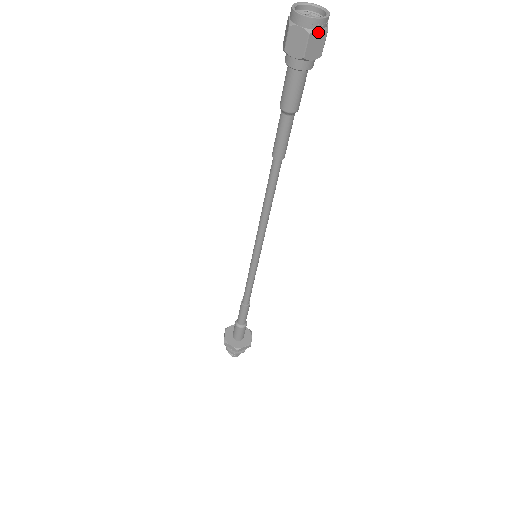
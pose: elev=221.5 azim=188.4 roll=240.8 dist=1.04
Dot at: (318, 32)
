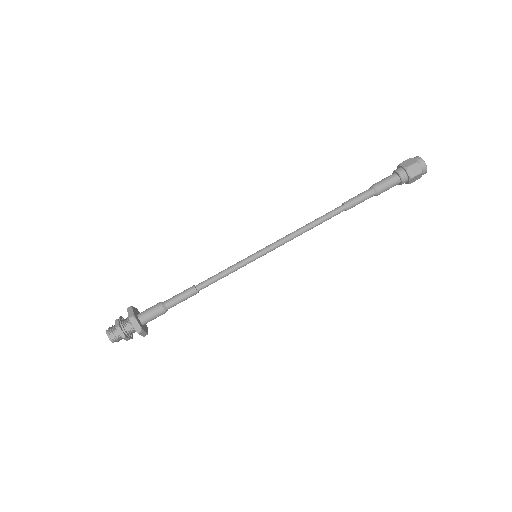
Dot at: (420, 167)
